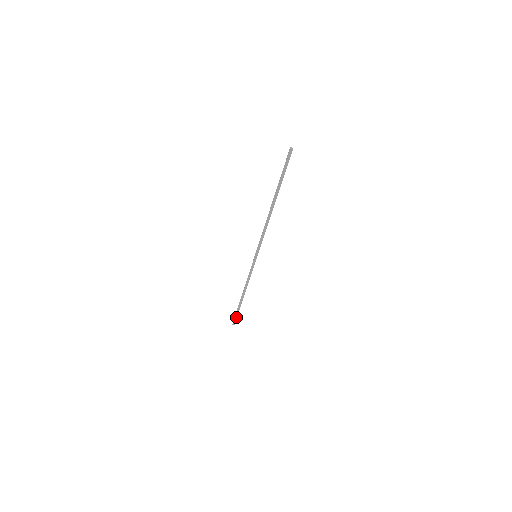
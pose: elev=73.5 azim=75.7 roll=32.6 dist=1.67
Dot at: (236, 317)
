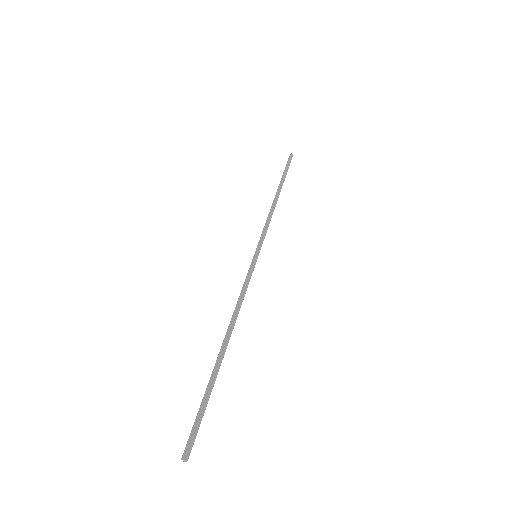
Dot at: (288, 166)
